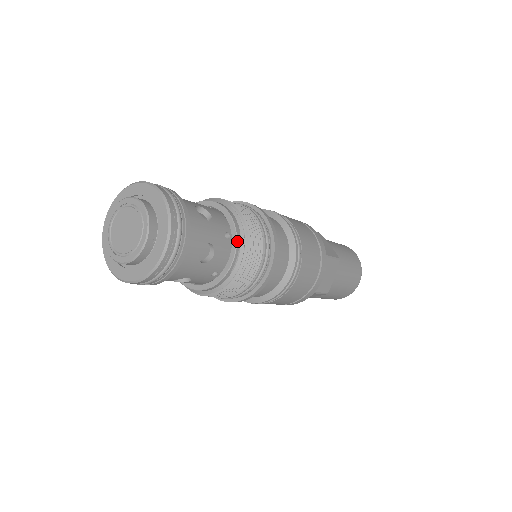
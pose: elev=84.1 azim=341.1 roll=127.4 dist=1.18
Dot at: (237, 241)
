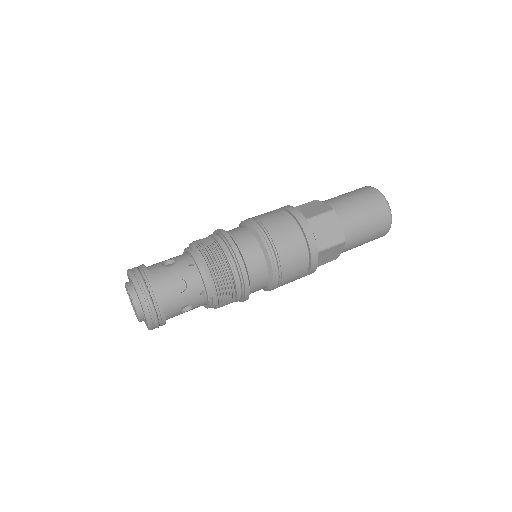
Dot at: (209, 297)
